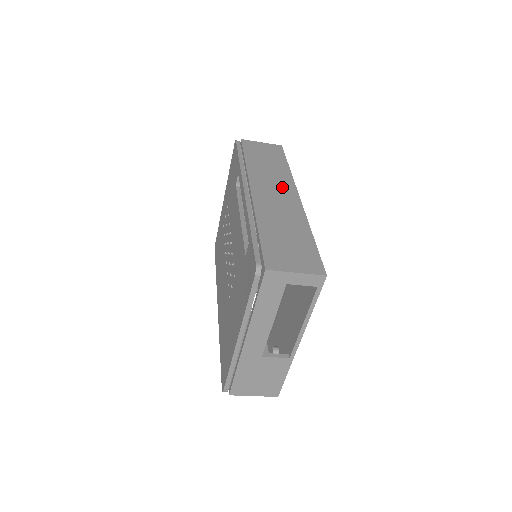
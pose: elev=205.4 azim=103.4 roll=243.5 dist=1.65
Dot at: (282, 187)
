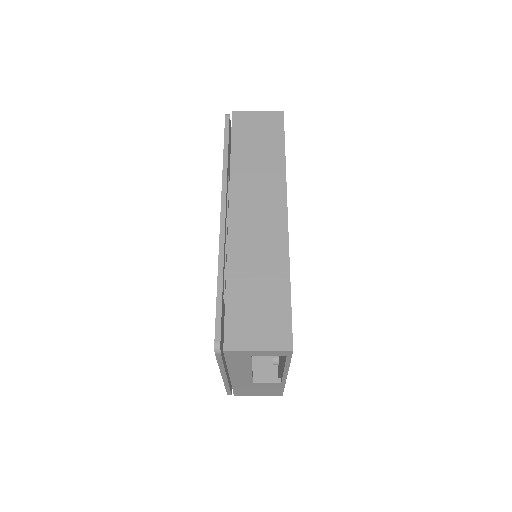
Dot at: (268, 198)
